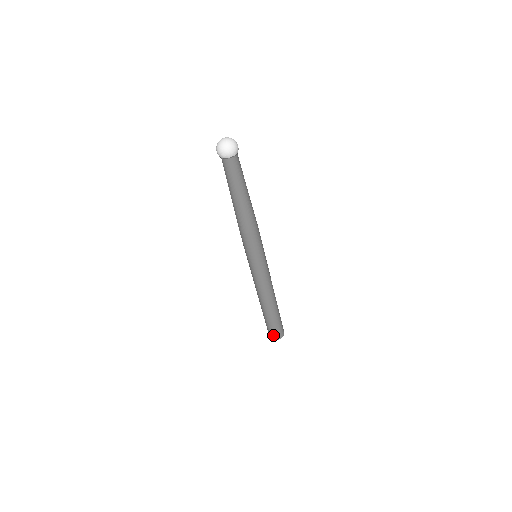
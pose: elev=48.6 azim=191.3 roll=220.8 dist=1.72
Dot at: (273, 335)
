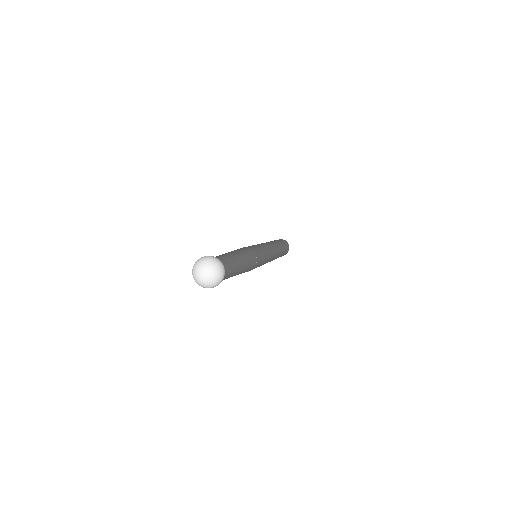
Dot at: occluded
